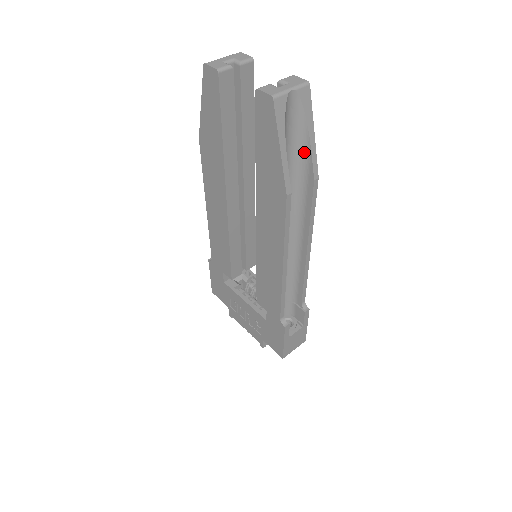
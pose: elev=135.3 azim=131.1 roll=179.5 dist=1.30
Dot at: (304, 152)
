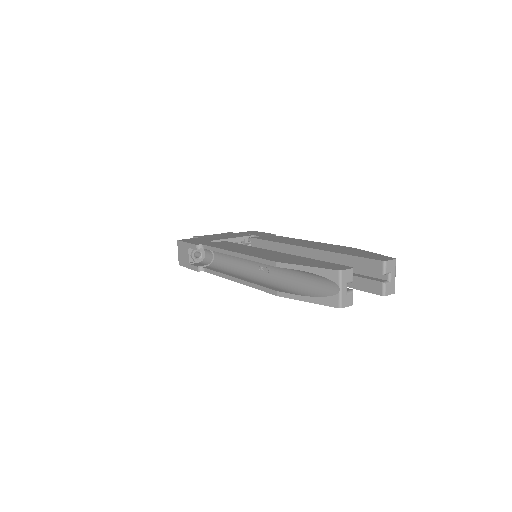
Dot at: occluded
